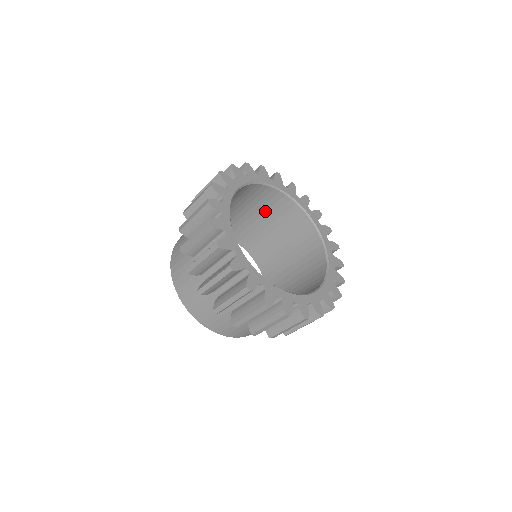
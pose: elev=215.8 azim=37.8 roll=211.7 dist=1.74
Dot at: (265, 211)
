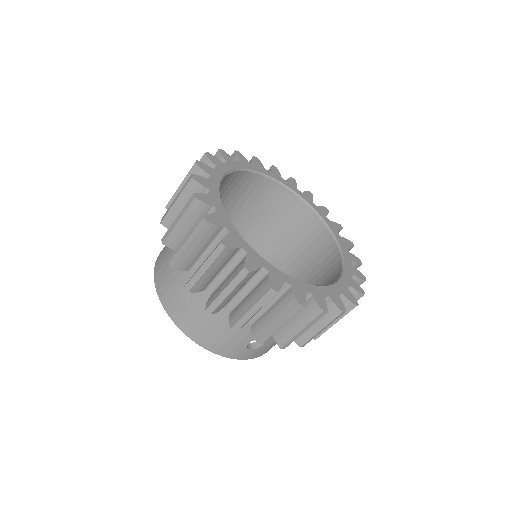
Dot at: (276, 221)
